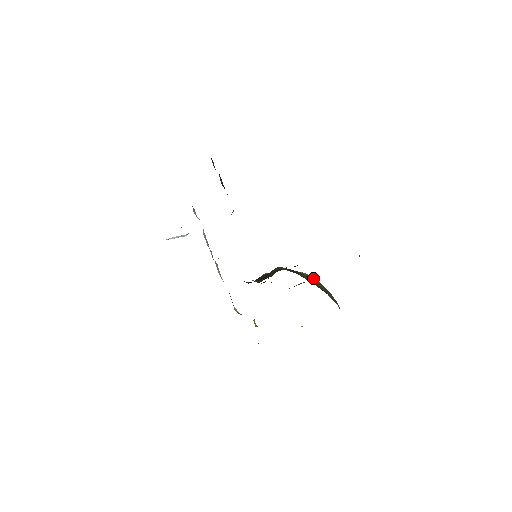
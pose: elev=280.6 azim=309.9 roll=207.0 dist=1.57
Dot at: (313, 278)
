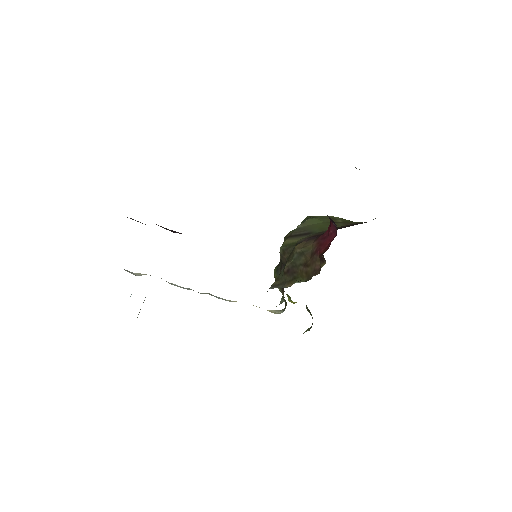
Dot at: (312, 221)
